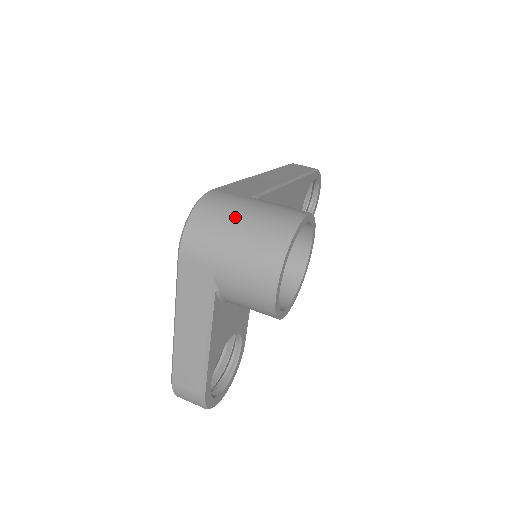
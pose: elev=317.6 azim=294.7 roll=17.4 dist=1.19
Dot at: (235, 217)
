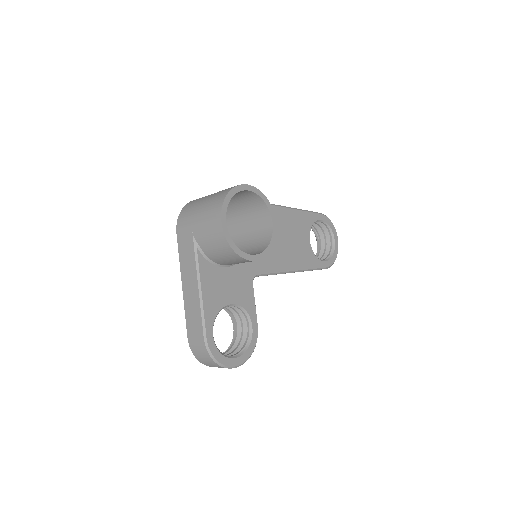
Dot at: (204, 198)
